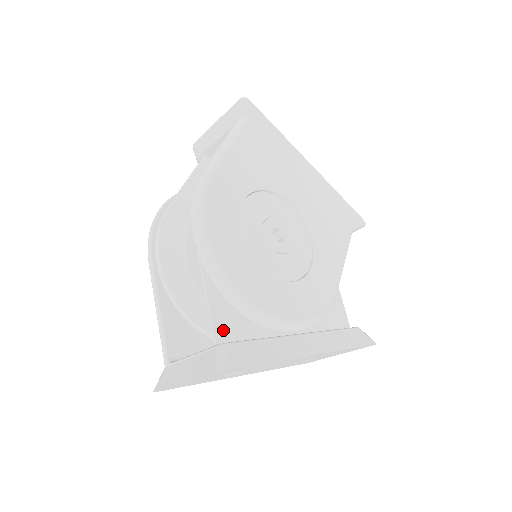
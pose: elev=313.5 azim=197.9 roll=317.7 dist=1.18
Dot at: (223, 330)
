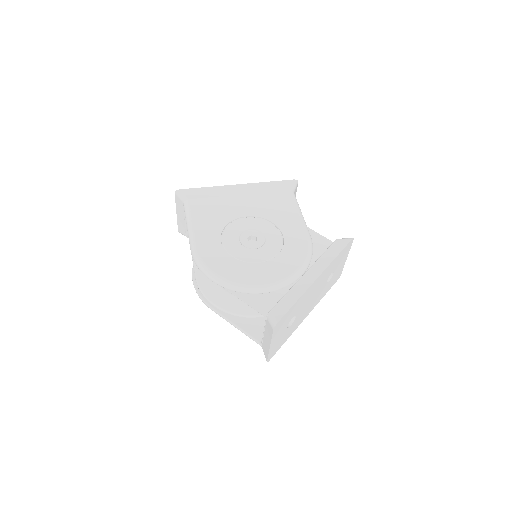
Dot at: (264, 308)
